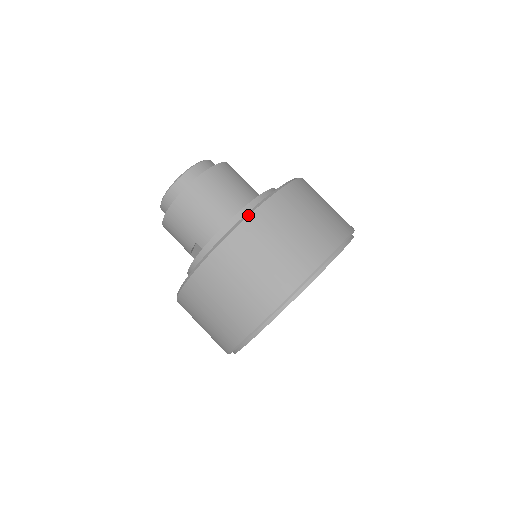
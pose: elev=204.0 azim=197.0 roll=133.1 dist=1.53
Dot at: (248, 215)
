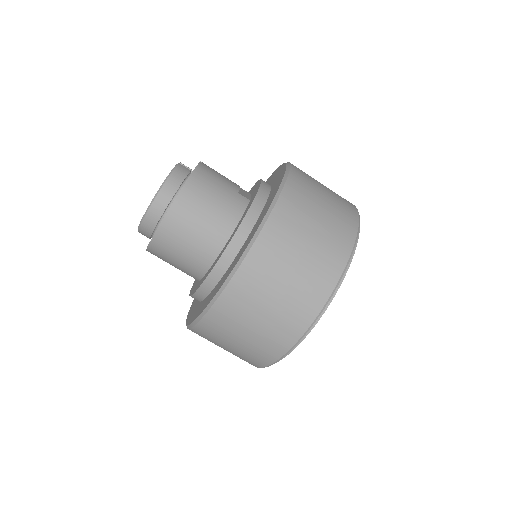
Dot at: (214, 302)
